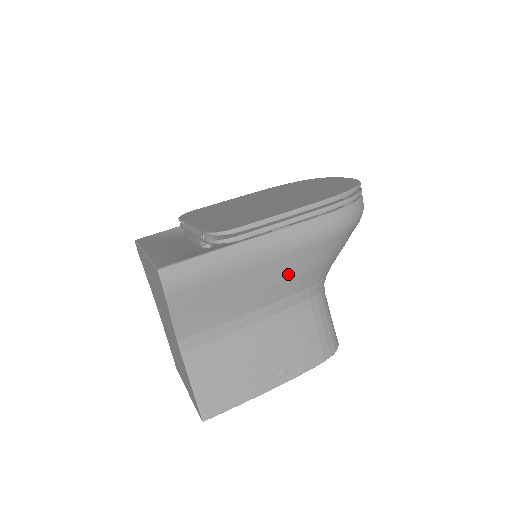
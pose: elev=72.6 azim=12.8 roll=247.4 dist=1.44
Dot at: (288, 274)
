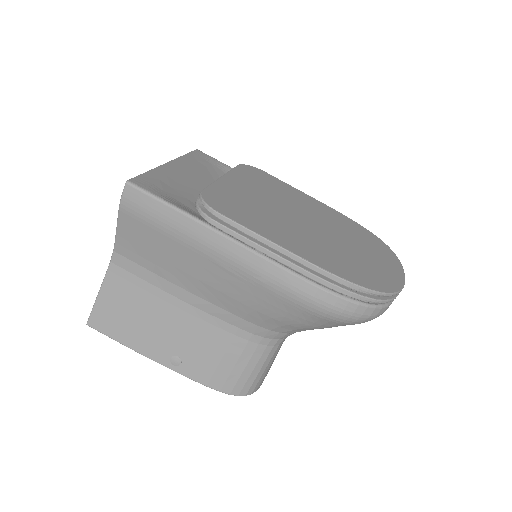
Dot at: (240, 295)
